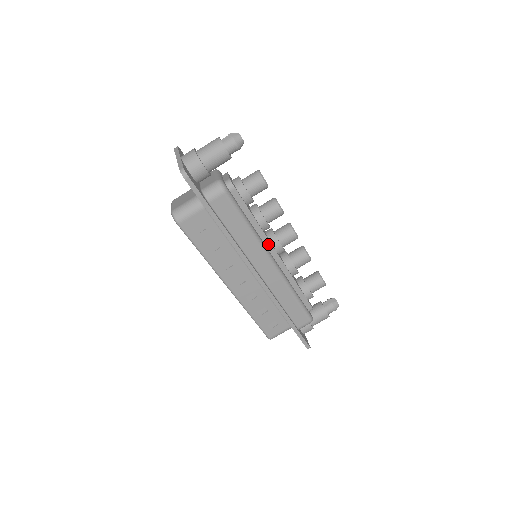
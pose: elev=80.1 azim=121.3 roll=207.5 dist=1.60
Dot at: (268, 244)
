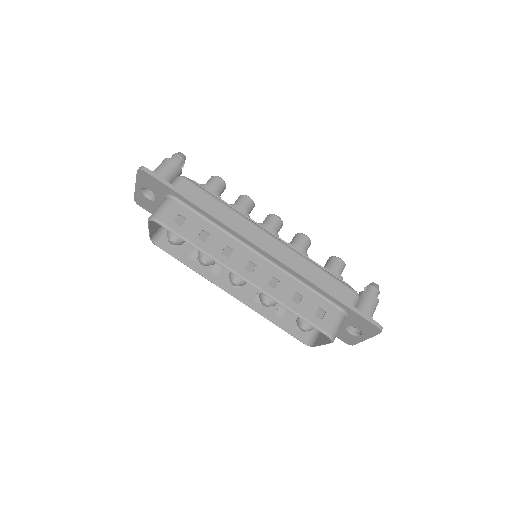
Dot at: occluded
